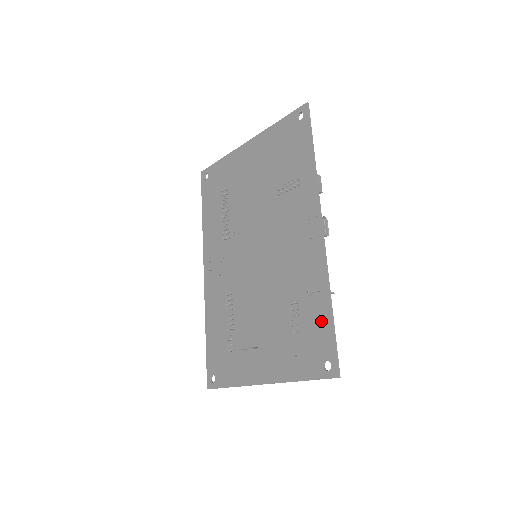
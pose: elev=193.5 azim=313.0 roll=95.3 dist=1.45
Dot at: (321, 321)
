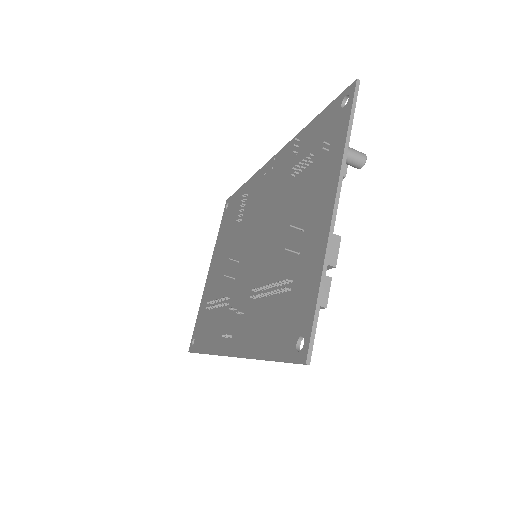
Dot at: (315, 128)
